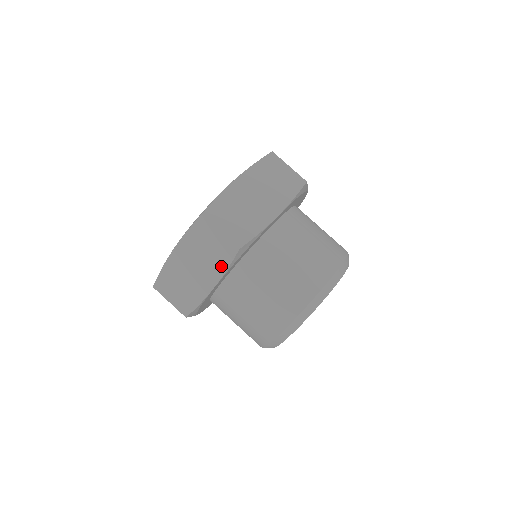
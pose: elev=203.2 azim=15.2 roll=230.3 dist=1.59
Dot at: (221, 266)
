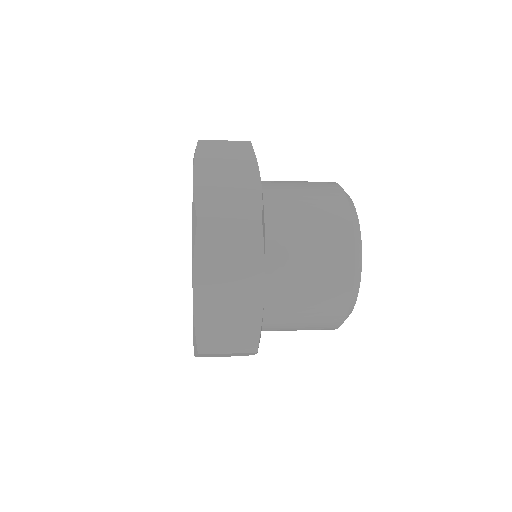
Dot at: occluded
